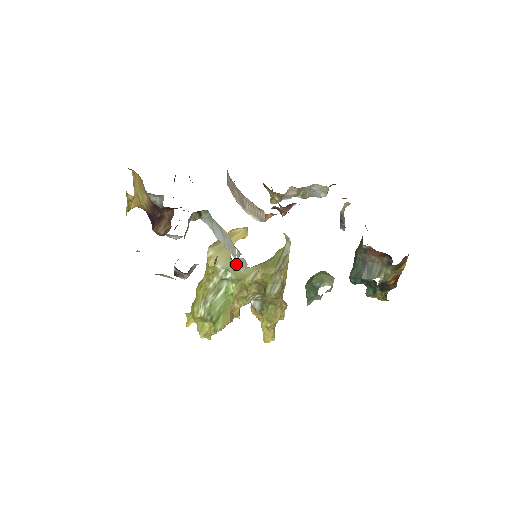
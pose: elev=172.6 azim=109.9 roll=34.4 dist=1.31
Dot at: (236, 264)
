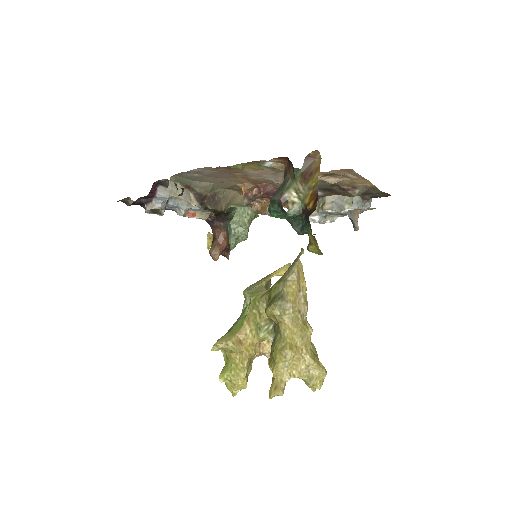
Dot at: (261, 288)
